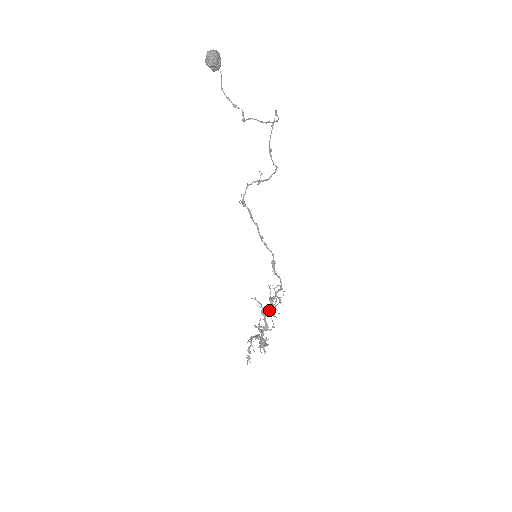
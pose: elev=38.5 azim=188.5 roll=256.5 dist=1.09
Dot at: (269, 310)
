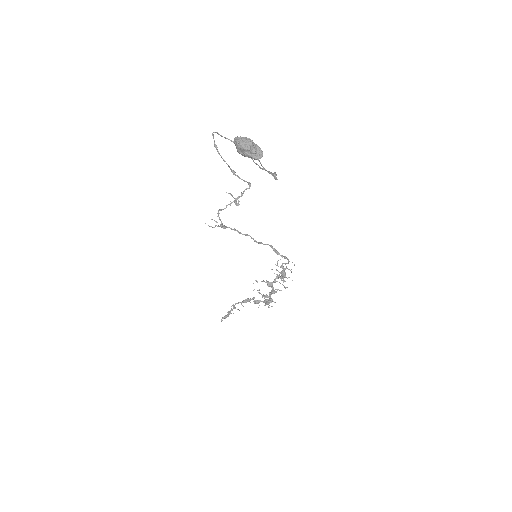
Dot at: (275, 280)
